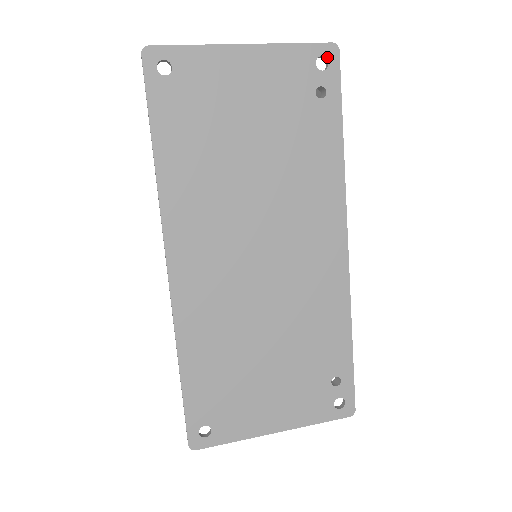
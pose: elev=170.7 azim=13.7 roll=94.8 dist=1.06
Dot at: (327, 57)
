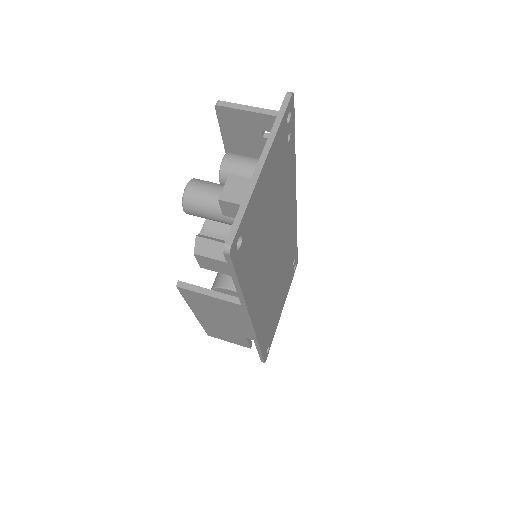
Dot at: (290, 109)
